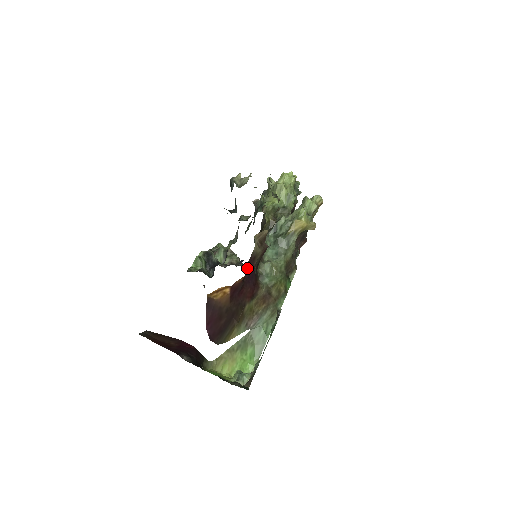
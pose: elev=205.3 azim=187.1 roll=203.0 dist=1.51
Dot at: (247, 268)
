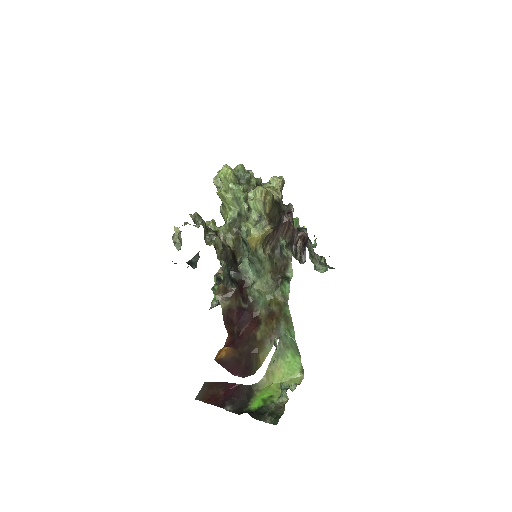
Dot at: (229, 322)
